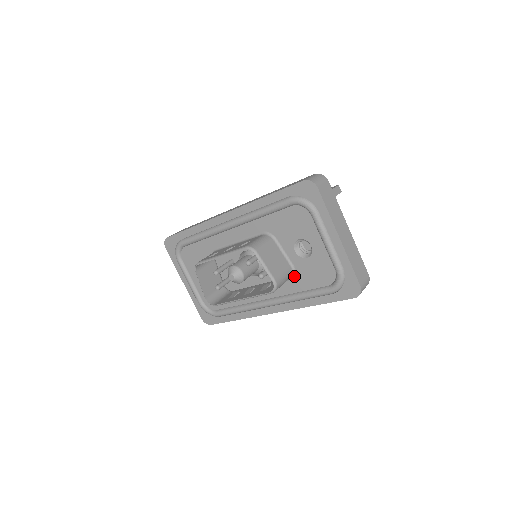
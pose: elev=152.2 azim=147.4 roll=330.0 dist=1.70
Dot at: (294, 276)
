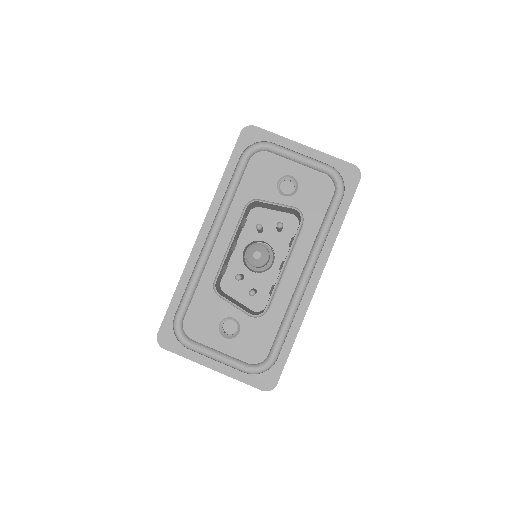
Dot at: occluded
